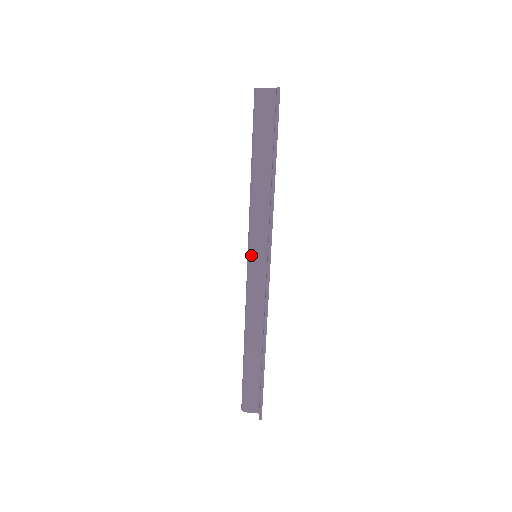
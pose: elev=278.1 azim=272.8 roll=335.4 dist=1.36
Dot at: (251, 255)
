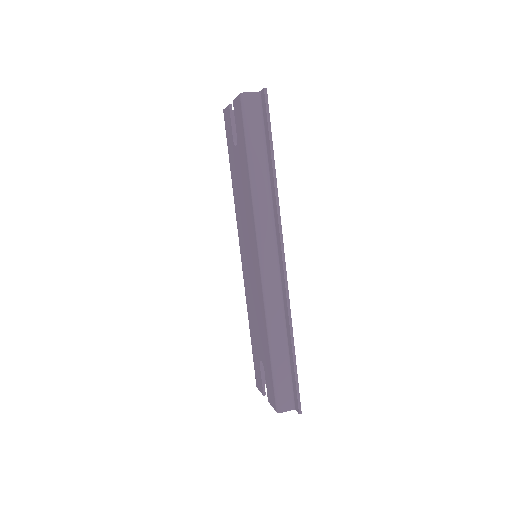
Dot at: (262, 248)
